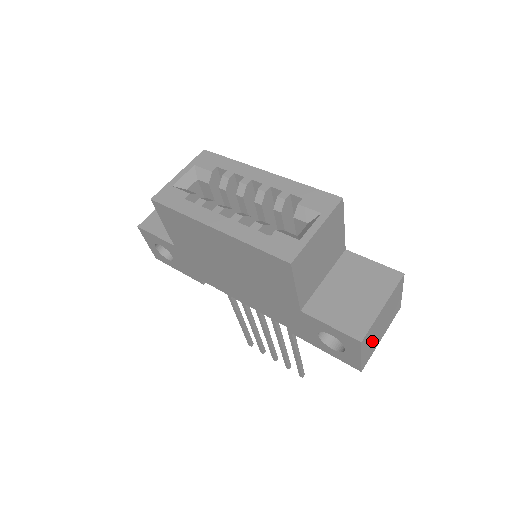
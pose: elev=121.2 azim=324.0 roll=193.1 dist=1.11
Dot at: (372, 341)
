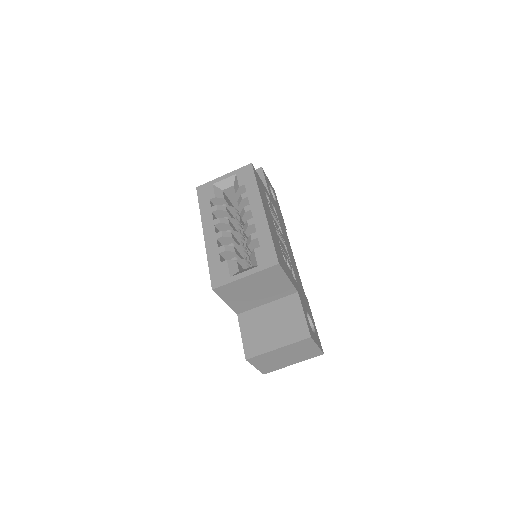
Dot at: (271, 362)
